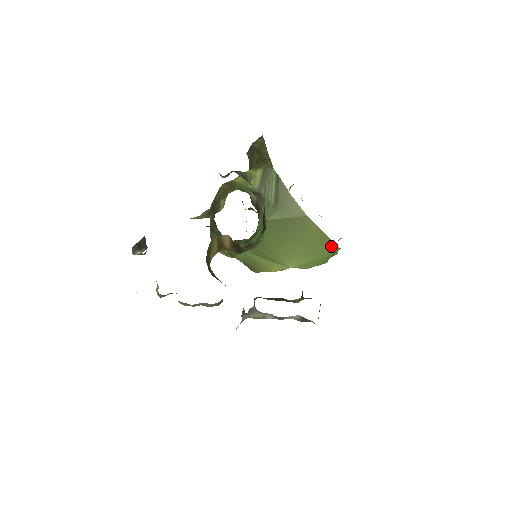
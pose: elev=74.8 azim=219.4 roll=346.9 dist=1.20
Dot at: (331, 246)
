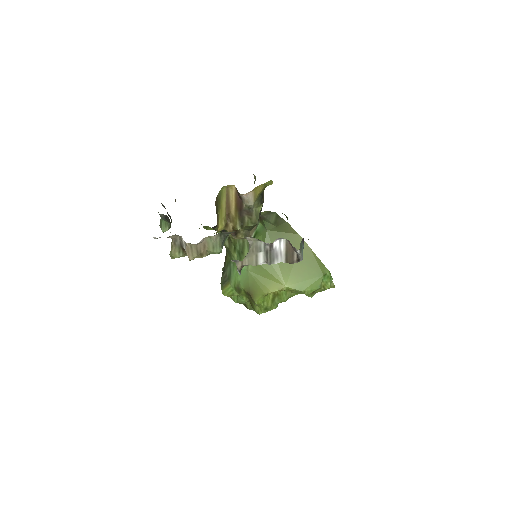
Dot at: (321, 267)
